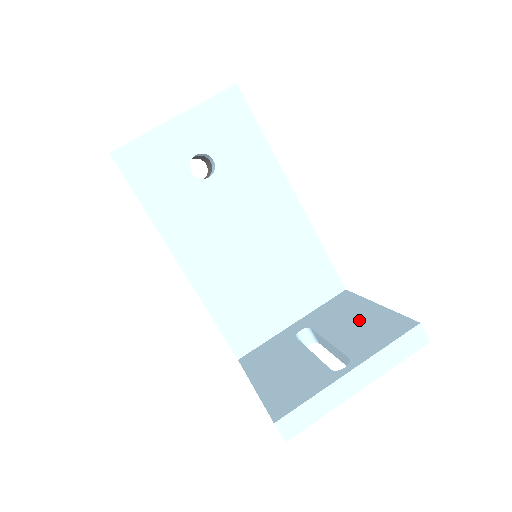
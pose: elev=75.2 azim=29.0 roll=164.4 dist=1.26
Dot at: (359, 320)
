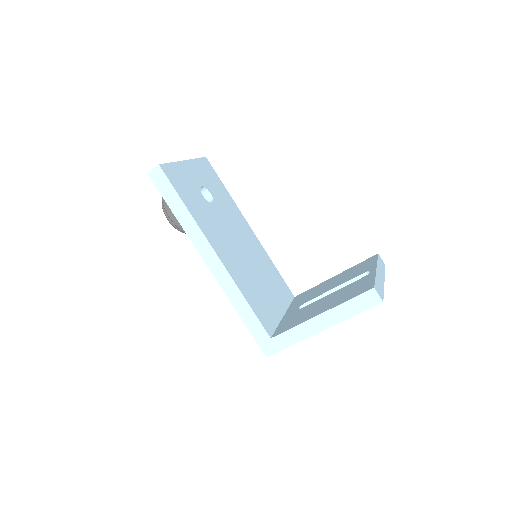
Dot at: (337, 279)
